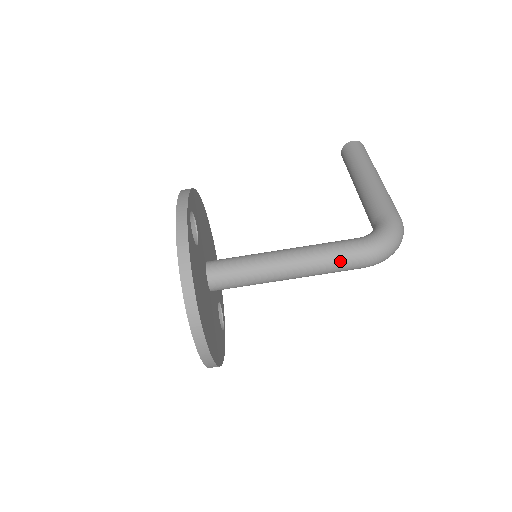
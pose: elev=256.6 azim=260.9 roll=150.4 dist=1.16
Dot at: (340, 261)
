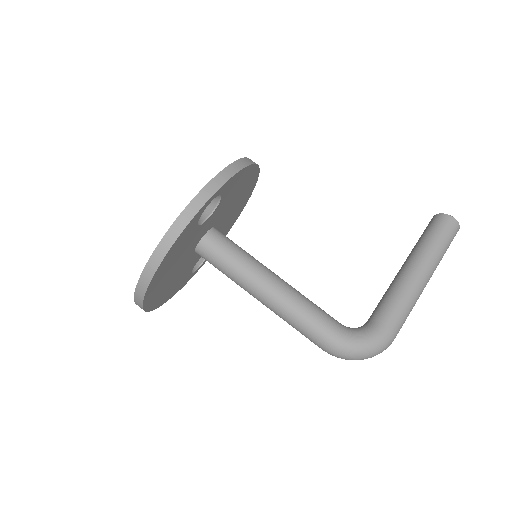
Dot at: (305, 330)
